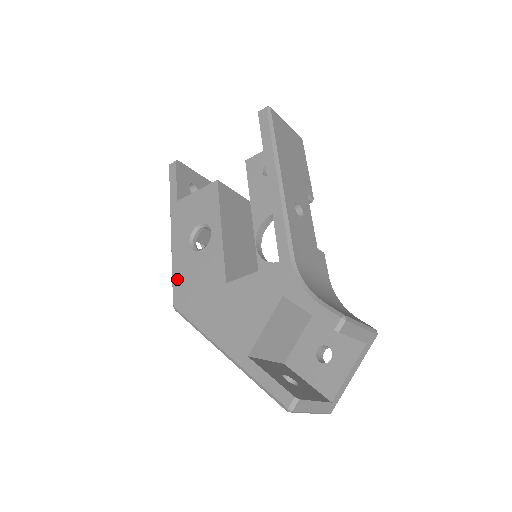
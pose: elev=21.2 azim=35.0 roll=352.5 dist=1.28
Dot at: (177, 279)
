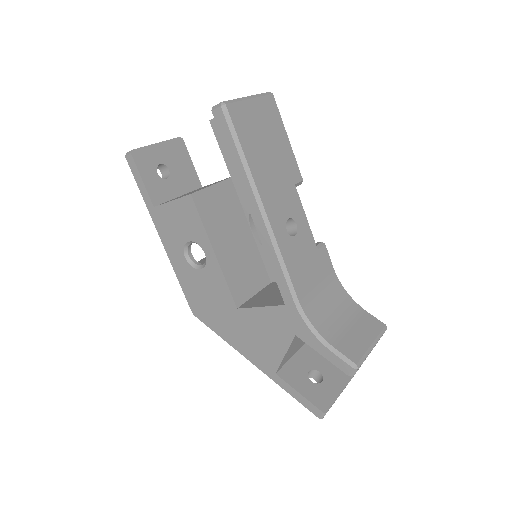
Dot at: (187, 291)
